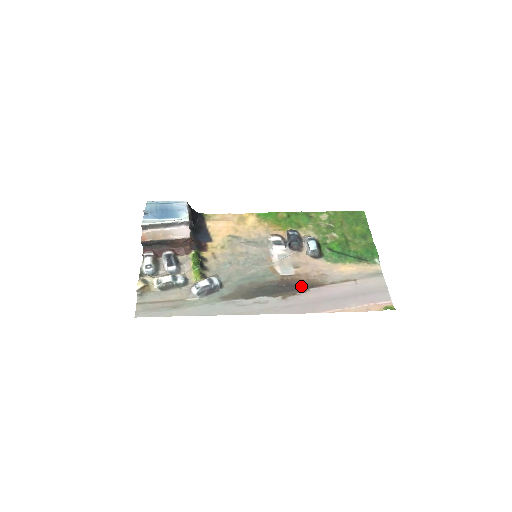
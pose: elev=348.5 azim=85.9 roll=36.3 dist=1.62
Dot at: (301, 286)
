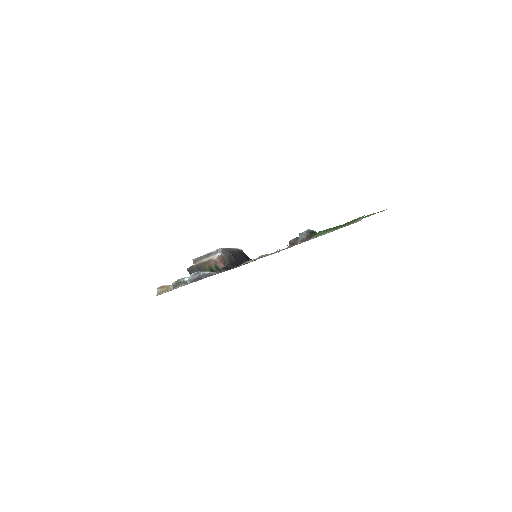
Dot at: occluded
